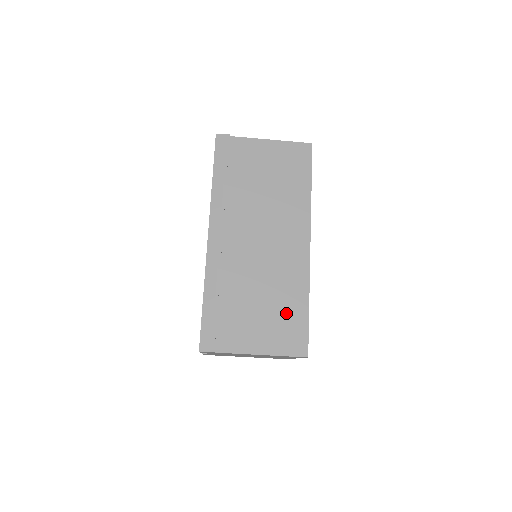
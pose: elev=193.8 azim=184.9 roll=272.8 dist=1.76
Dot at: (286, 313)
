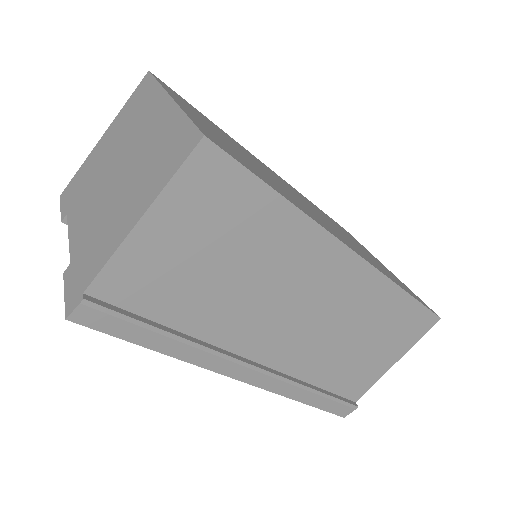
Dot at: (390, 322)
